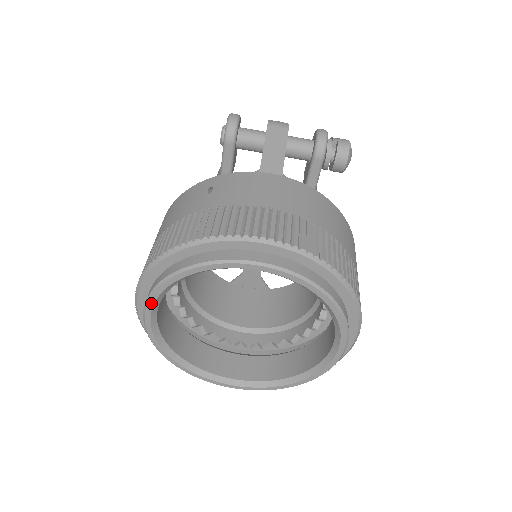
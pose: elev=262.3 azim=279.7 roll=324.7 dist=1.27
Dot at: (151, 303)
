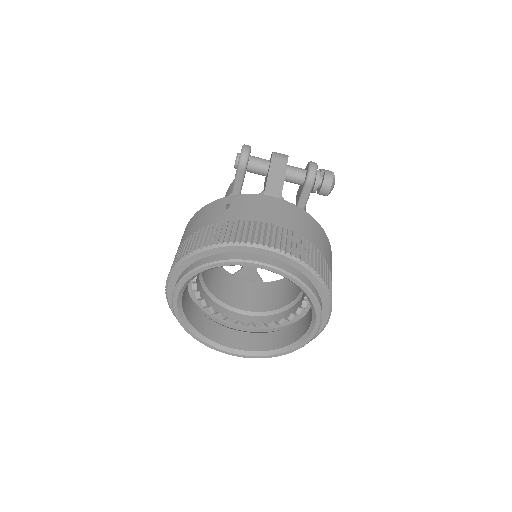
Dot at: (180, 286)
